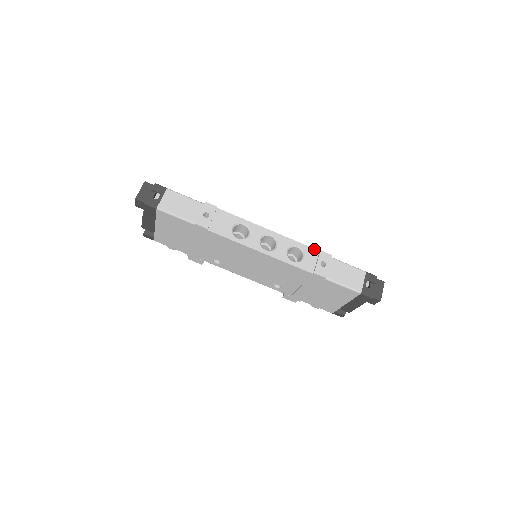
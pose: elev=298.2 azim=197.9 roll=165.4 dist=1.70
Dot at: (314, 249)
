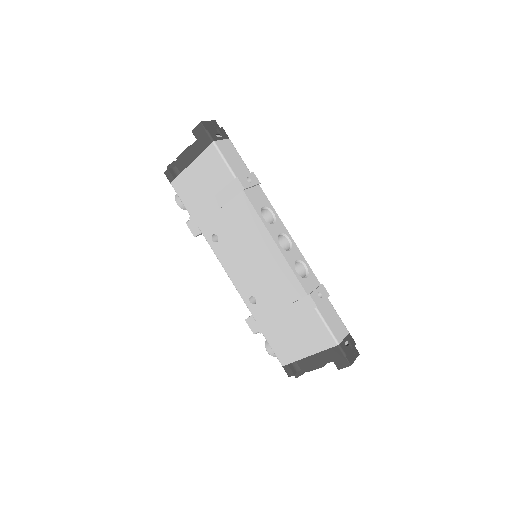
Dot at: (317, 279)
